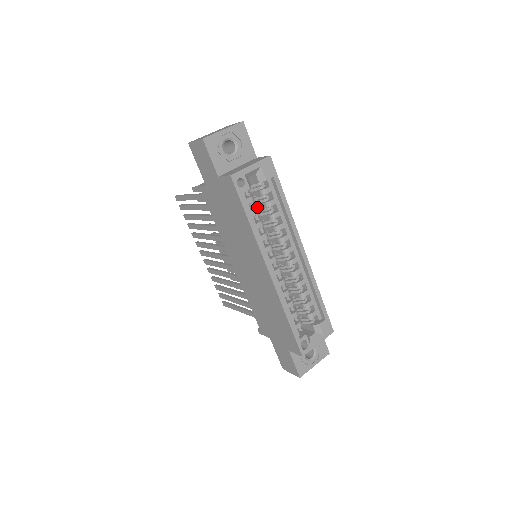
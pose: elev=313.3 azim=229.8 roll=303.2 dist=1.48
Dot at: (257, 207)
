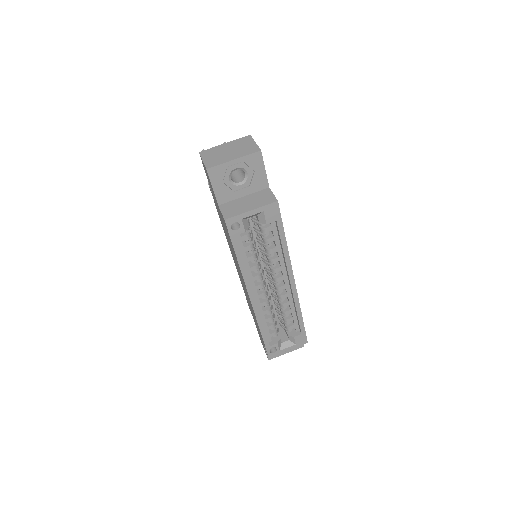
Dot at: occluded
